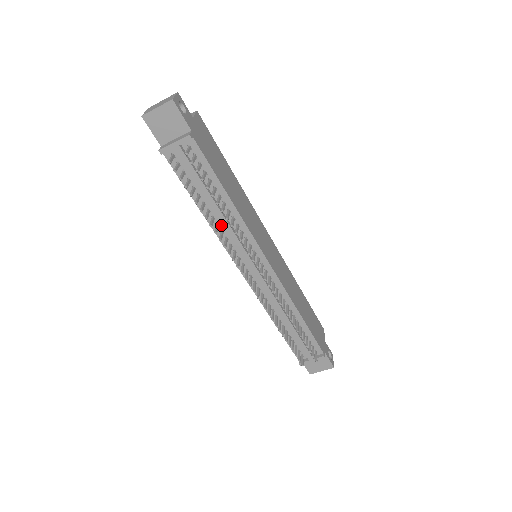
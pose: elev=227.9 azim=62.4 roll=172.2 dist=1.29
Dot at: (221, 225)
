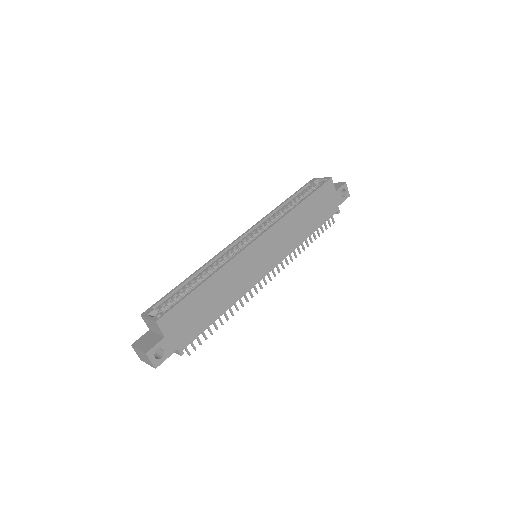
Dot at: occluded
